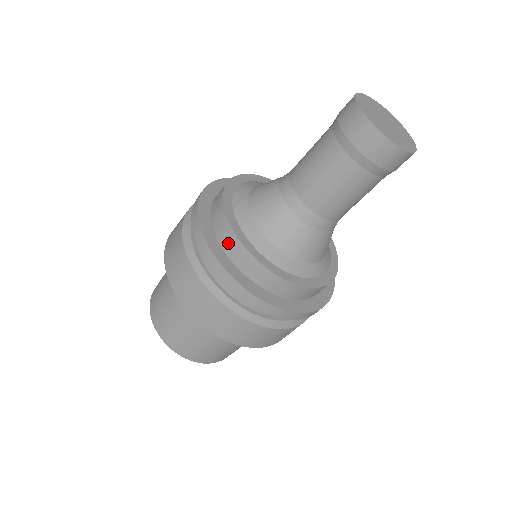
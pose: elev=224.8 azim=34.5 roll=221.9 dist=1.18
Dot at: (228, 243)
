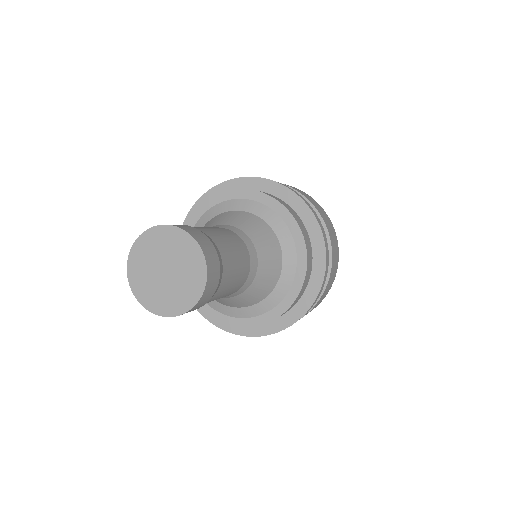
Dot at: occluded
